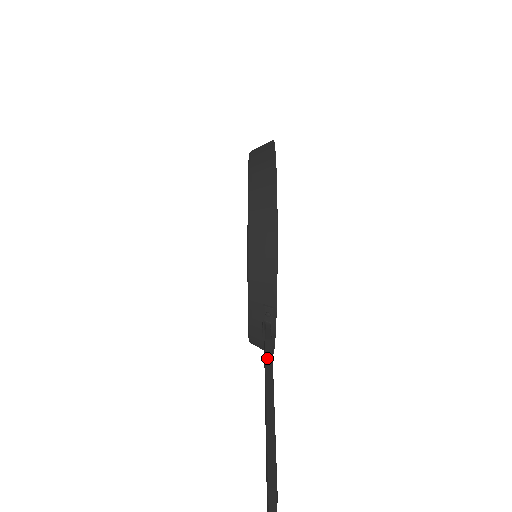
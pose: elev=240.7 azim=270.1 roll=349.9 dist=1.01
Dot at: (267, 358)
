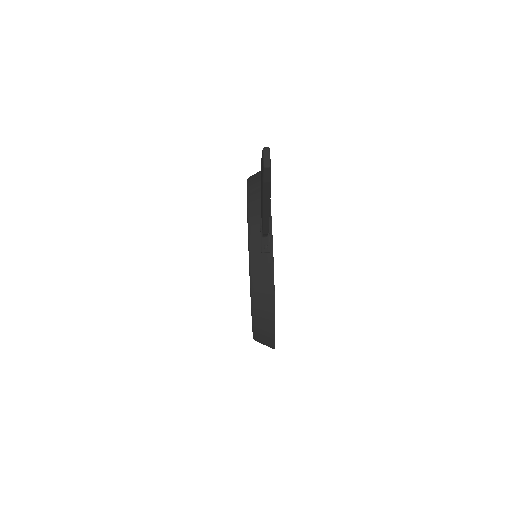
Dot at: occluded
